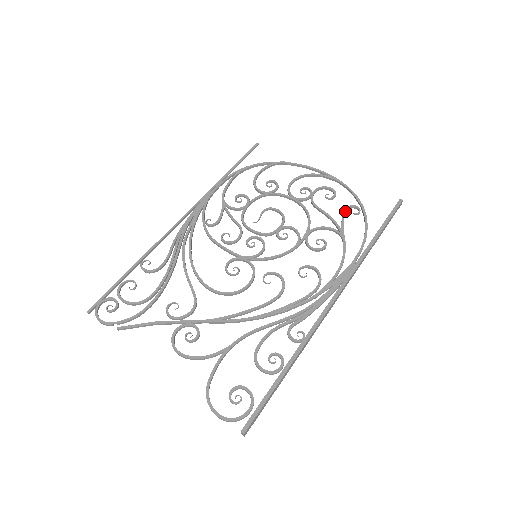
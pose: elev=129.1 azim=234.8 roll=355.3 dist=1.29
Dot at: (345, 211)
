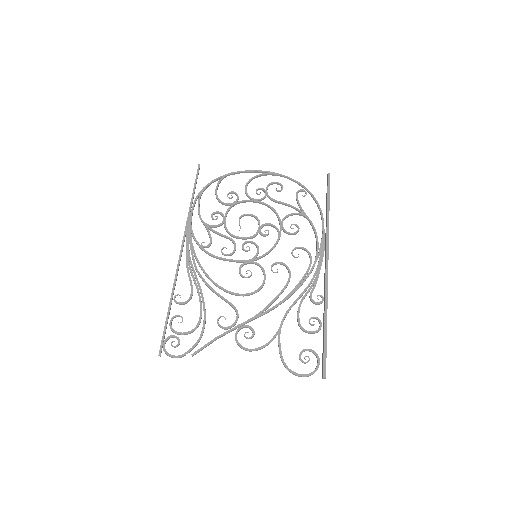
Dot at: (297, 196)
